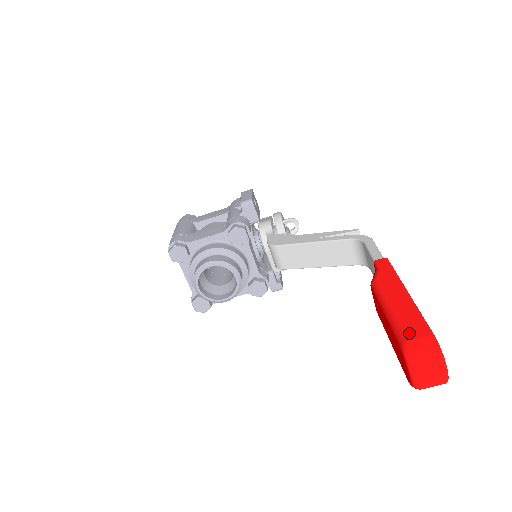
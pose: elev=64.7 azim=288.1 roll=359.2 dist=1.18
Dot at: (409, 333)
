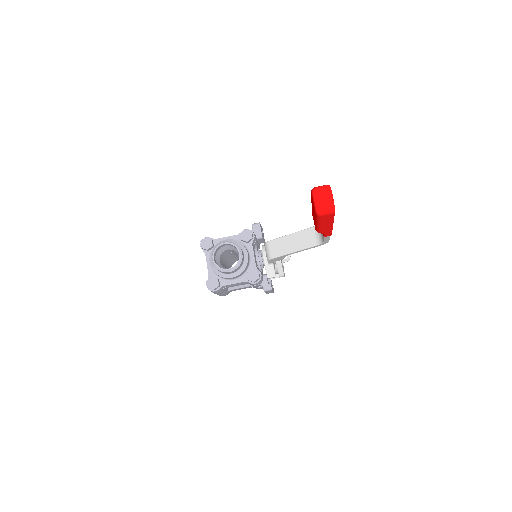
Dot at: occluded
